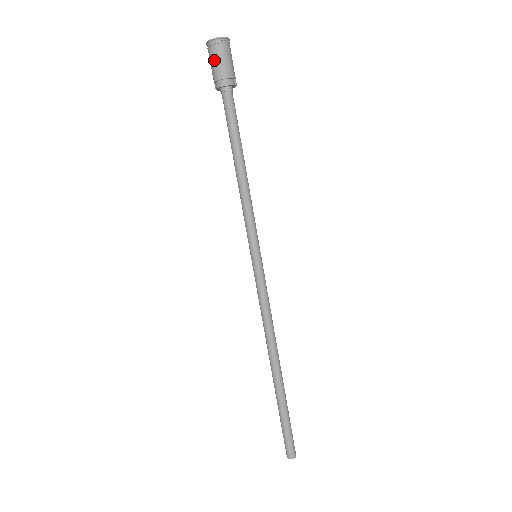
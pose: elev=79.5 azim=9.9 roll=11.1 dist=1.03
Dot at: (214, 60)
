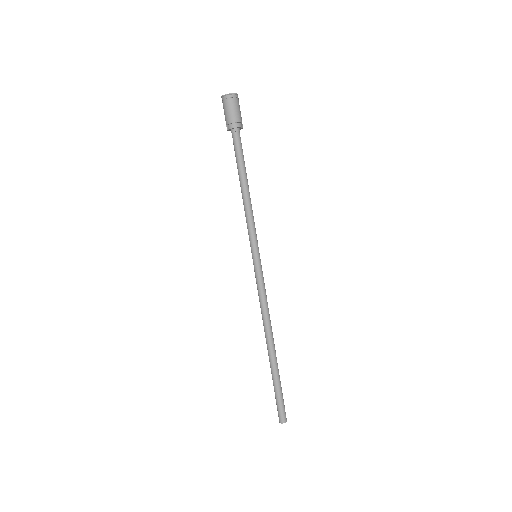
Dot at: (230, 108)
